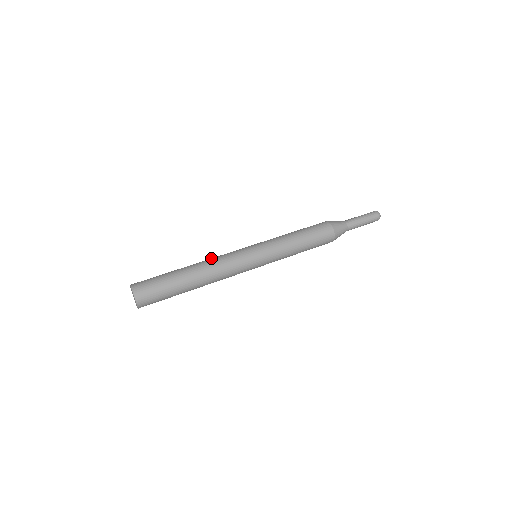
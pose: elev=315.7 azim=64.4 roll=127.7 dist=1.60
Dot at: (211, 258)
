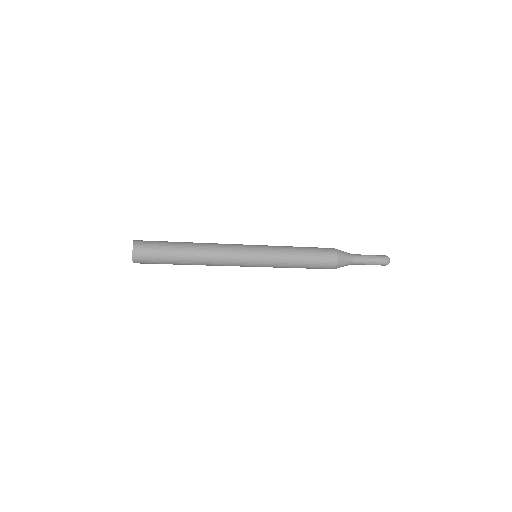
Dot at: (214, 243)
